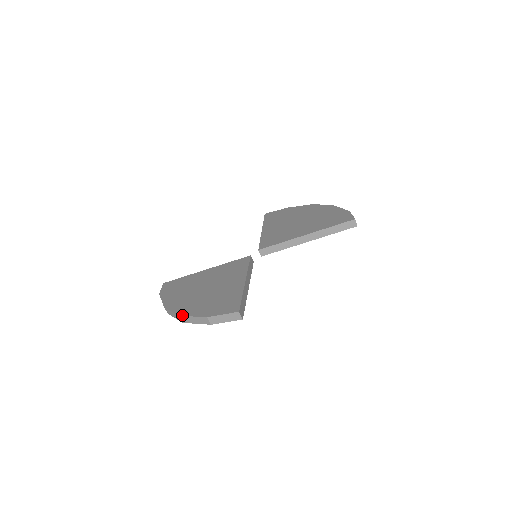
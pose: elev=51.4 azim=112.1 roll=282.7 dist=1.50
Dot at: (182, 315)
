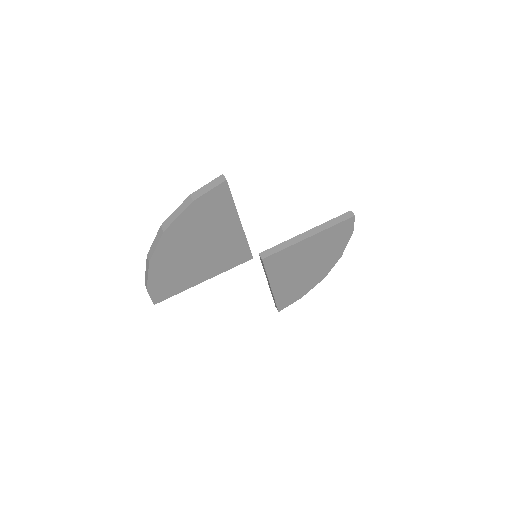
Dot at: (164, 222)
